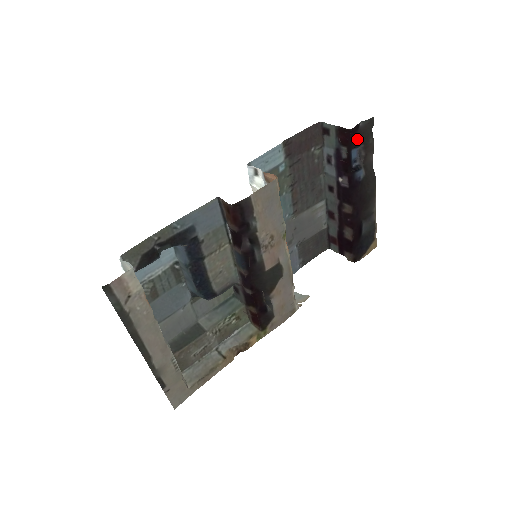
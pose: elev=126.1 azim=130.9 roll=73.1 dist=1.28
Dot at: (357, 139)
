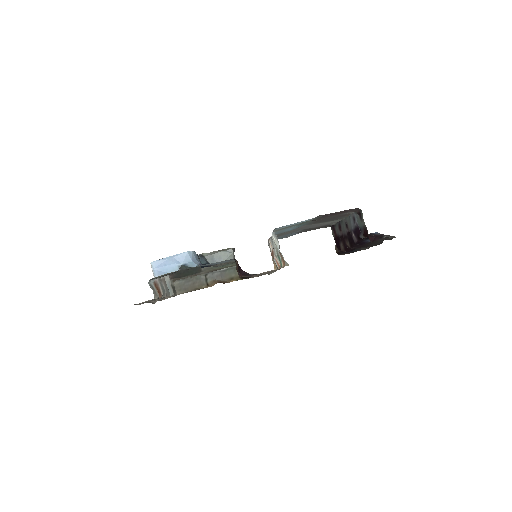
Dot at: occluded
